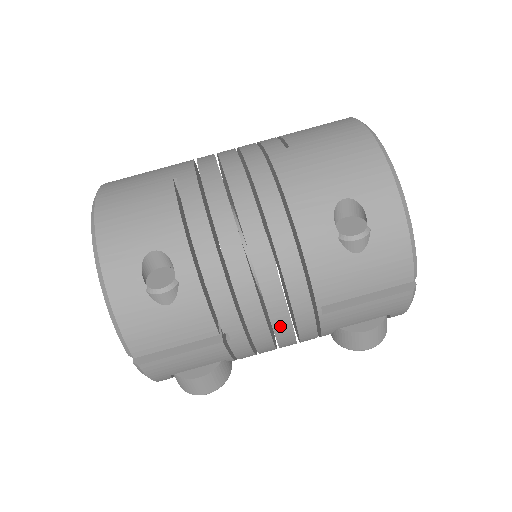
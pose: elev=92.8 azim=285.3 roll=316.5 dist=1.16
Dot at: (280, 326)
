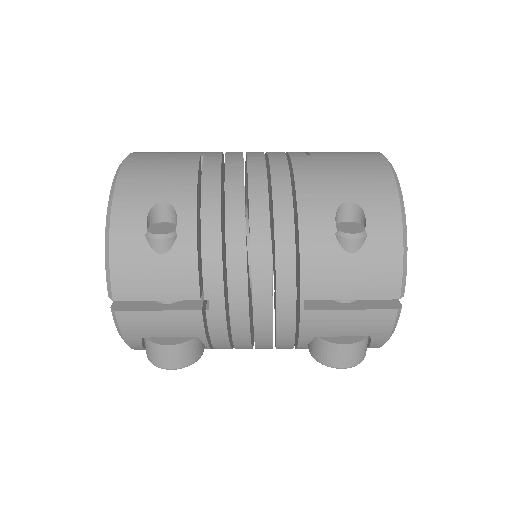
Dot at: (260, 310)
